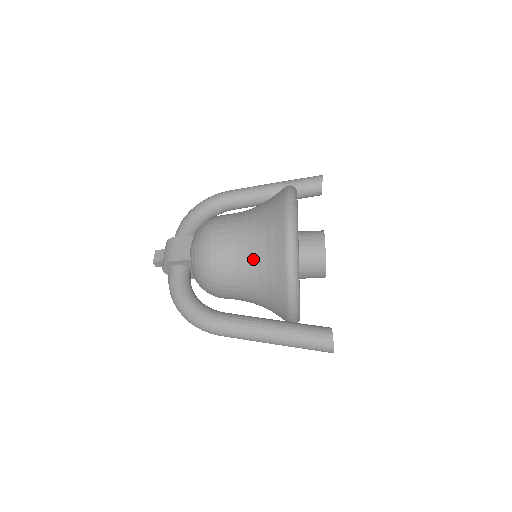
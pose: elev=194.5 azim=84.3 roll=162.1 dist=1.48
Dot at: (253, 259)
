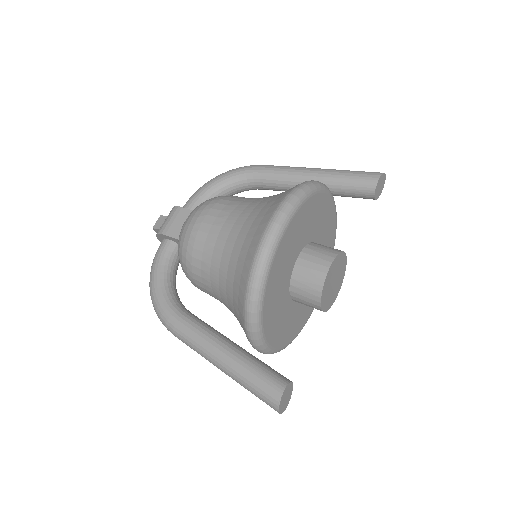
Dot at: (225, 265)
